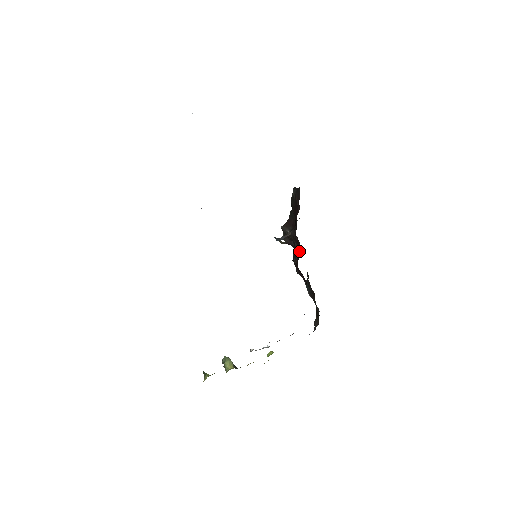
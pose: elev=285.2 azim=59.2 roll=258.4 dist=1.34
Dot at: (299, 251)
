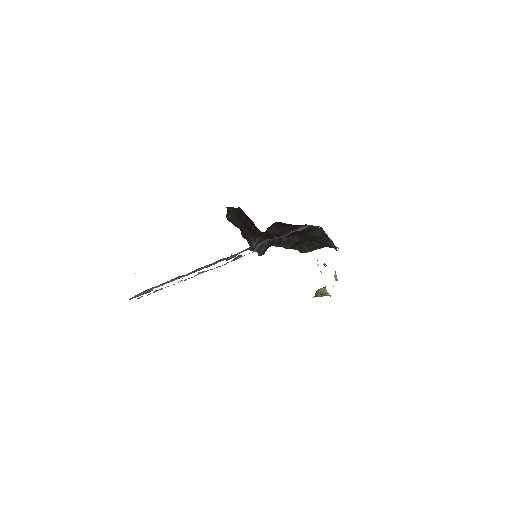
Dot at: occluded
